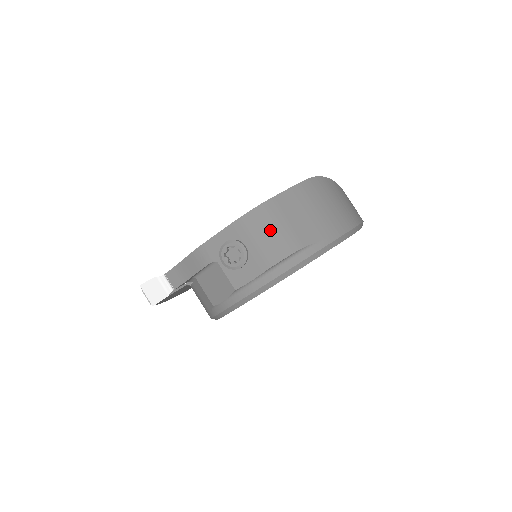
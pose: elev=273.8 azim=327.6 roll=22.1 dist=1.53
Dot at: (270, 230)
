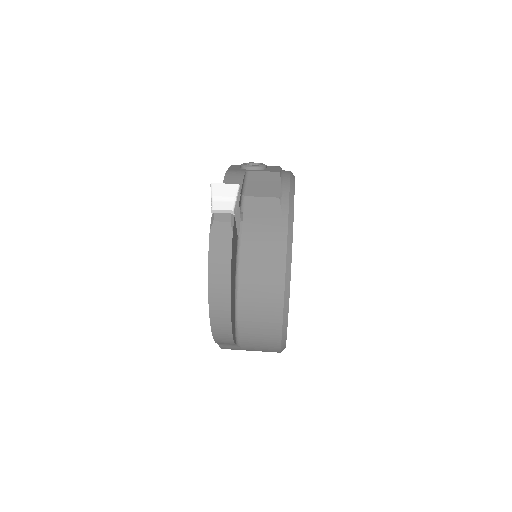
Dot at: occluded
